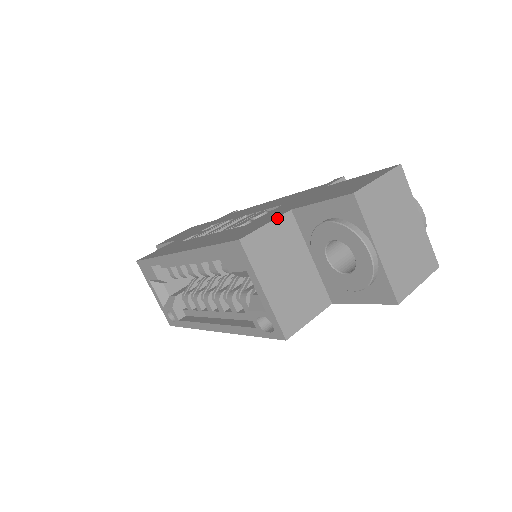
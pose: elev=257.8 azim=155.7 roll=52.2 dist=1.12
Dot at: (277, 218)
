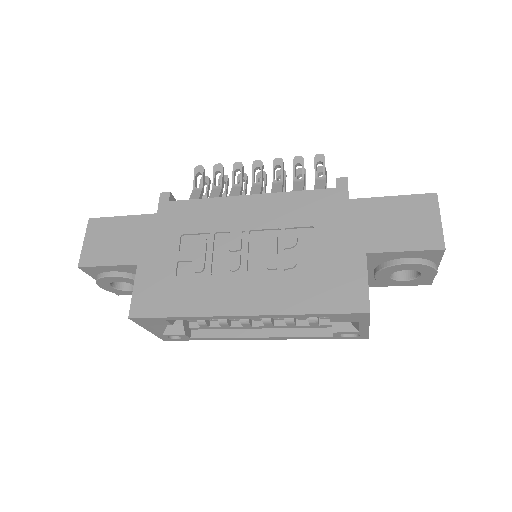
Dot at: (367, 270)
